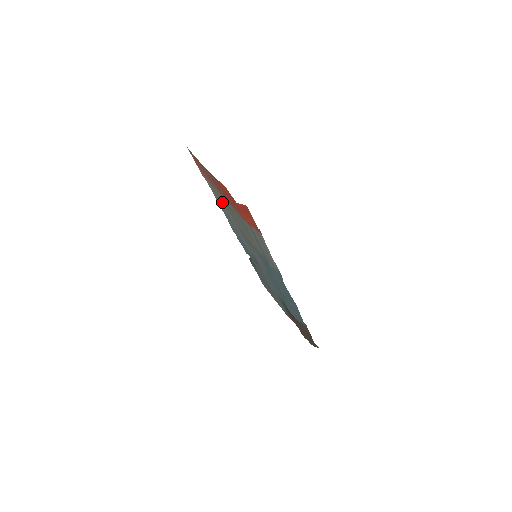
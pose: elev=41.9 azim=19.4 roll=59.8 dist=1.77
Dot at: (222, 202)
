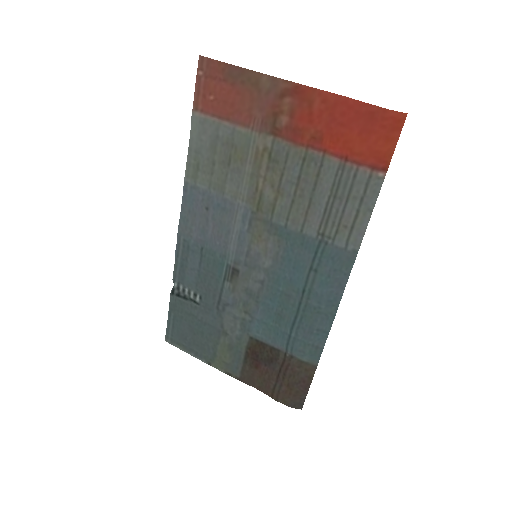
Dot at: (235, 158)
